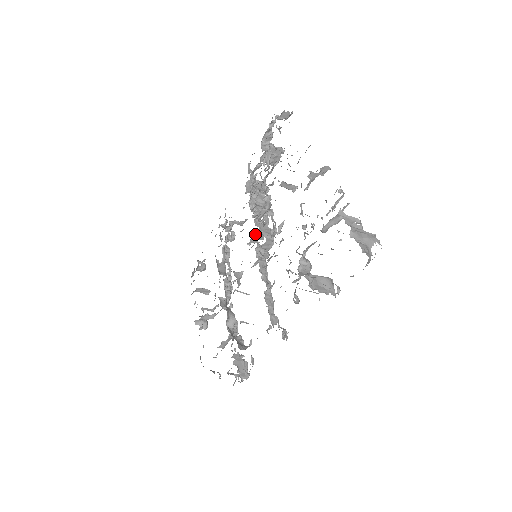
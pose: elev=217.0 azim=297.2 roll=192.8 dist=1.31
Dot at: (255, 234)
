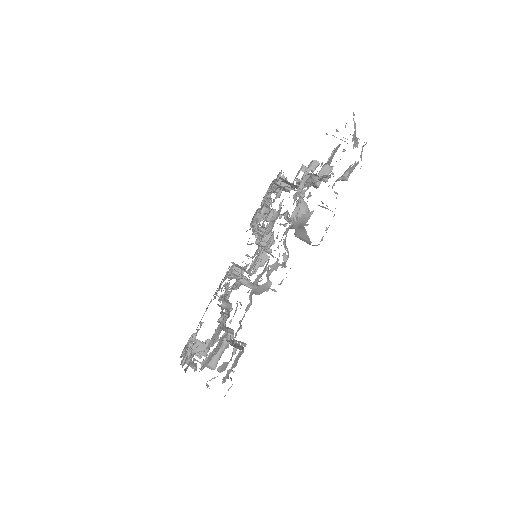
Dot at: (255, 223)
